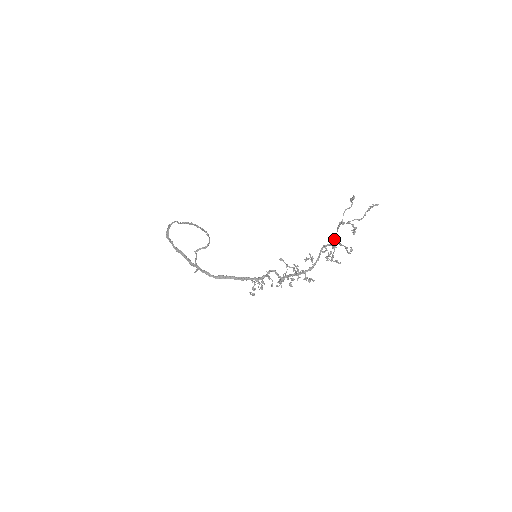
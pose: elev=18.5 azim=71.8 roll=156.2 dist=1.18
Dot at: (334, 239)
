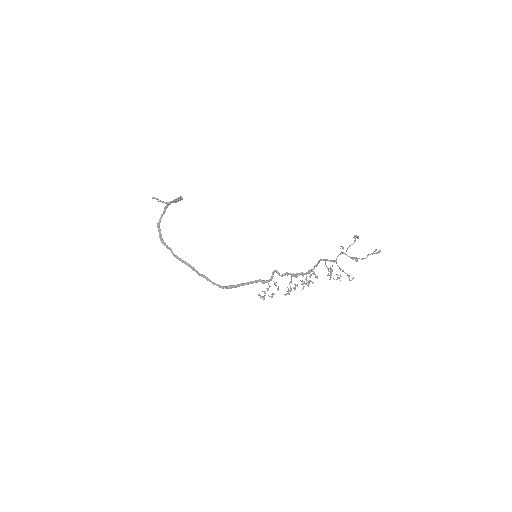
Dot at: occluded
